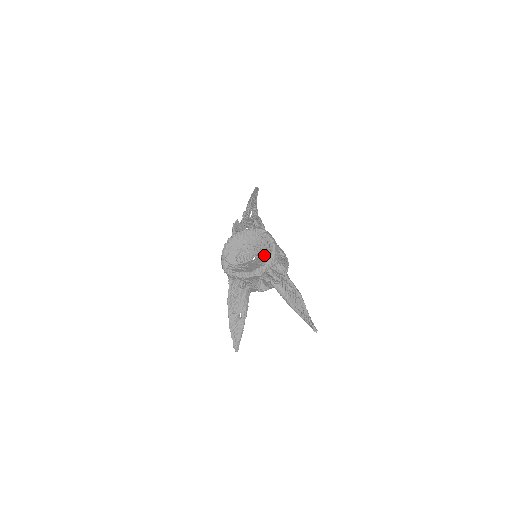
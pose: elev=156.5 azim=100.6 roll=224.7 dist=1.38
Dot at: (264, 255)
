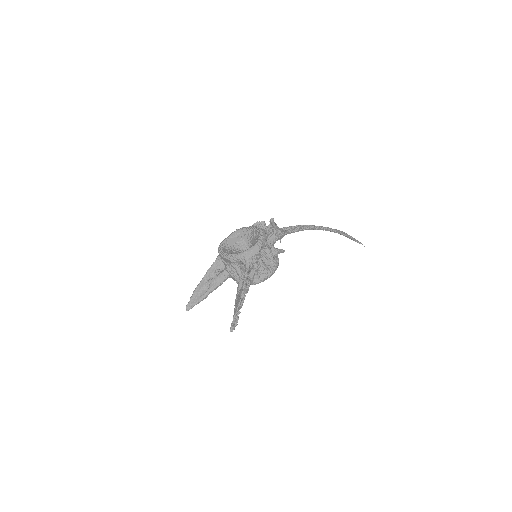
Dot at: occluded
